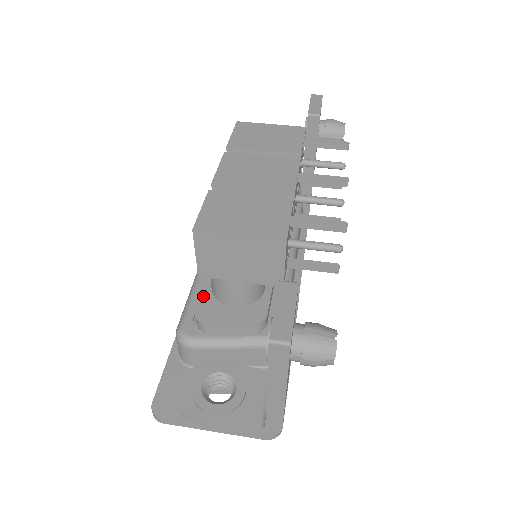
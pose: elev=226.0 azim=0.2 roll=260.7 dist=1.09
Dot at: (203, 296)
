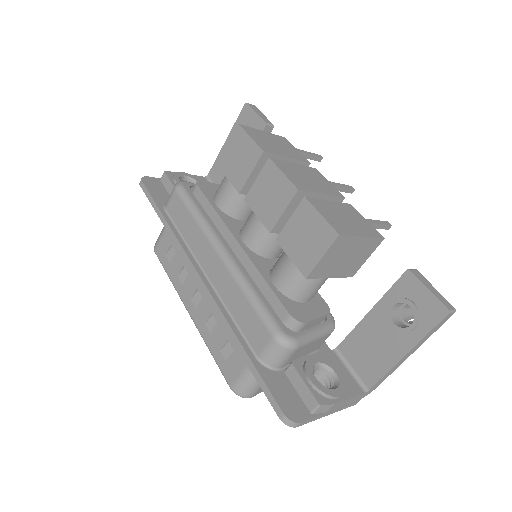
Dot at: (280, 299)
